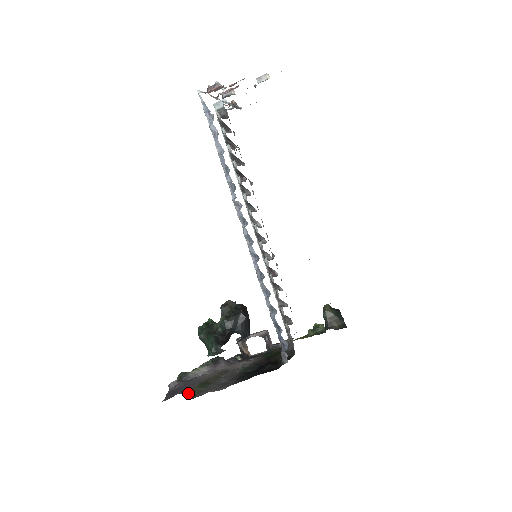
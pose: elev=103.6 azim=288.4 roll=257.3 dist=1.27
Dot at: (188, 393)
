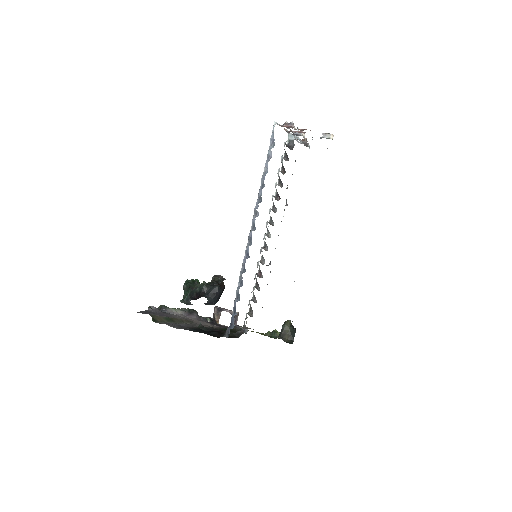
Dot at: (154, 317)
